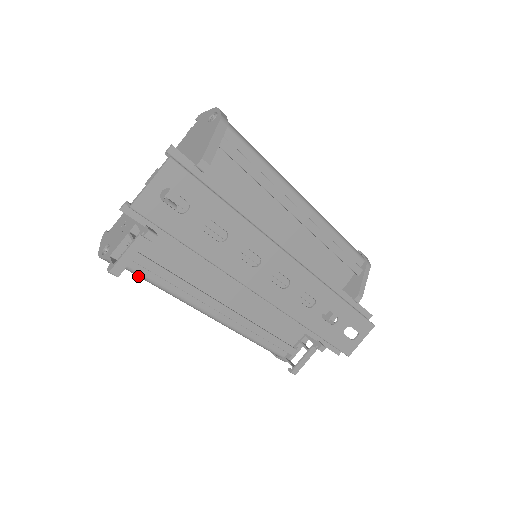
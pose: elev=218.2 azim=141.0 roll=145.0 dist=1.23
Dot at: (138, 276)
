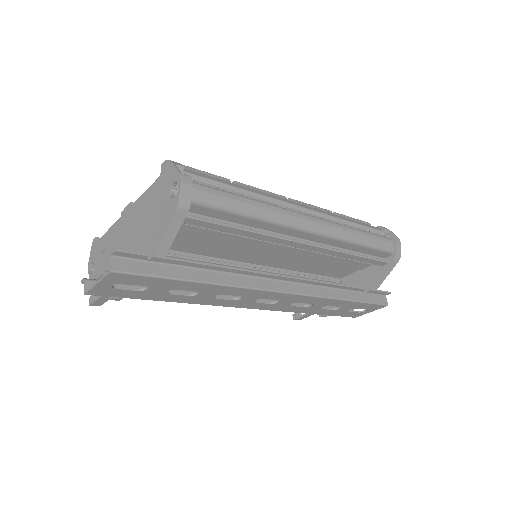
Dot at: occluded
